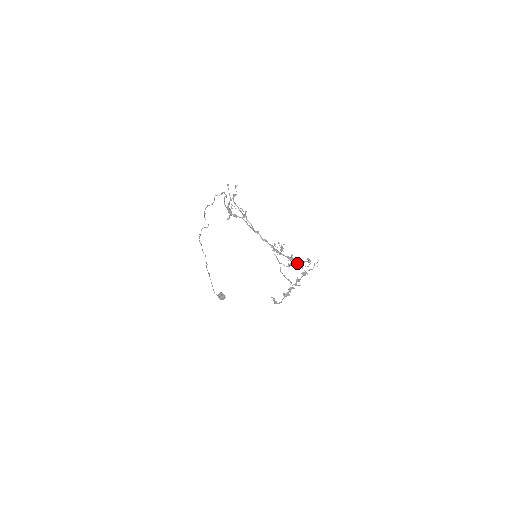
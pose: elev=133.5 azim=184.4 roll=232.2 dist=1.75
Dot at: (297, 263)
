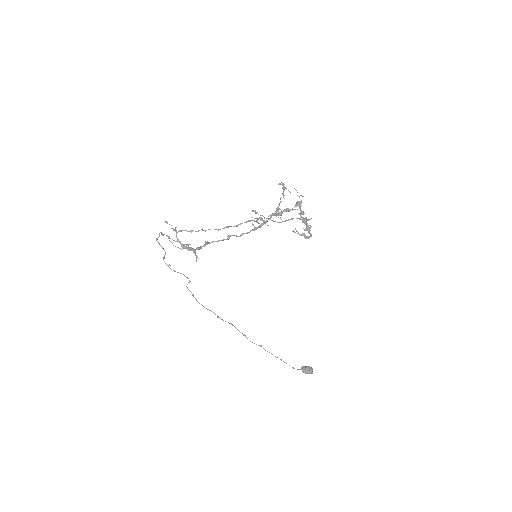
Dot at: (285, 211)
